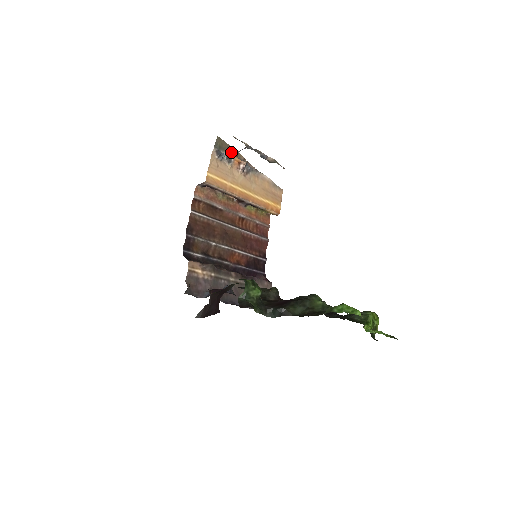
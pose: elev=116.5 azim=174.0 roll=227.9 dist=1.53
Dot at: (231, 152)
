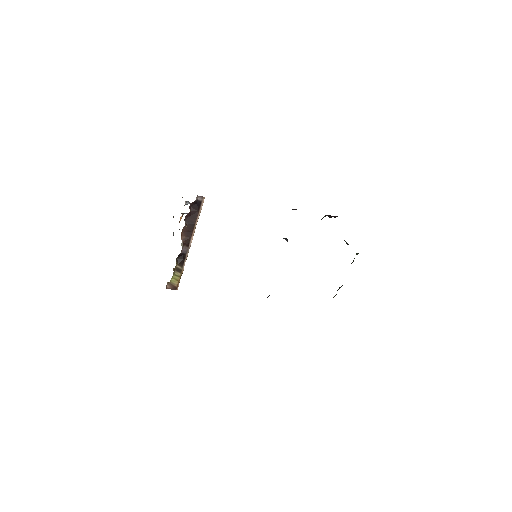
Dot at: occluded
